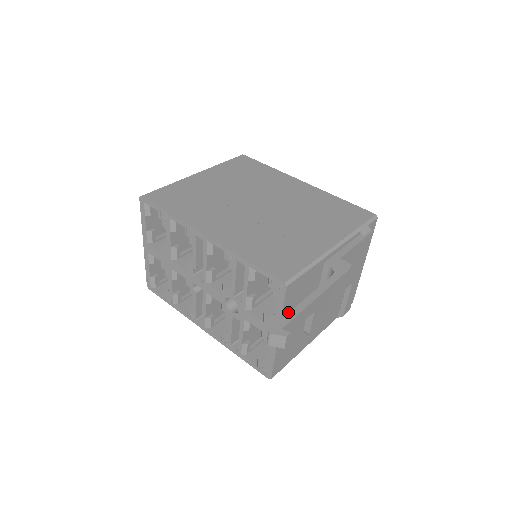
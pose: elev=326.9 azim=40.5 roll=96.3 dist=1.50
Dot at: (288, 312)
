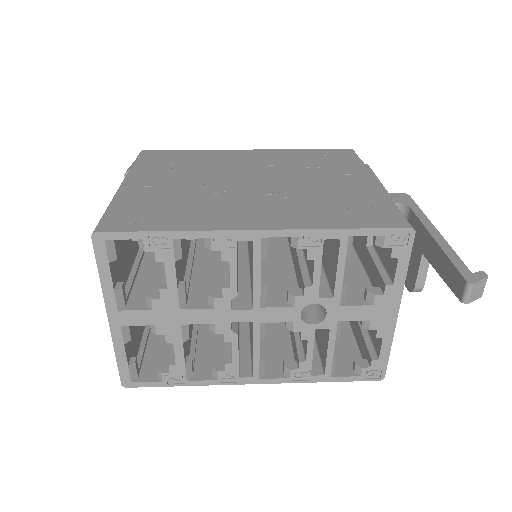
Dot at: occluded
